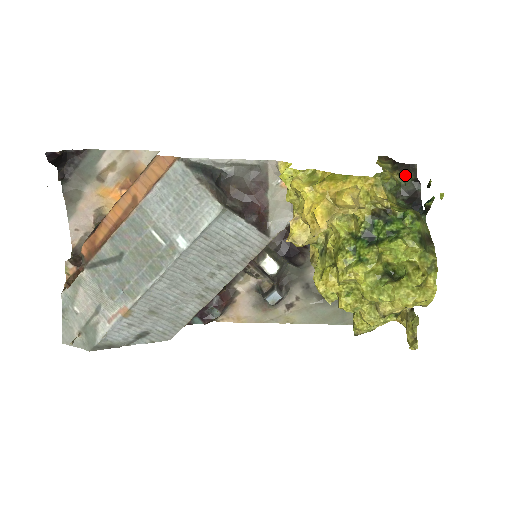
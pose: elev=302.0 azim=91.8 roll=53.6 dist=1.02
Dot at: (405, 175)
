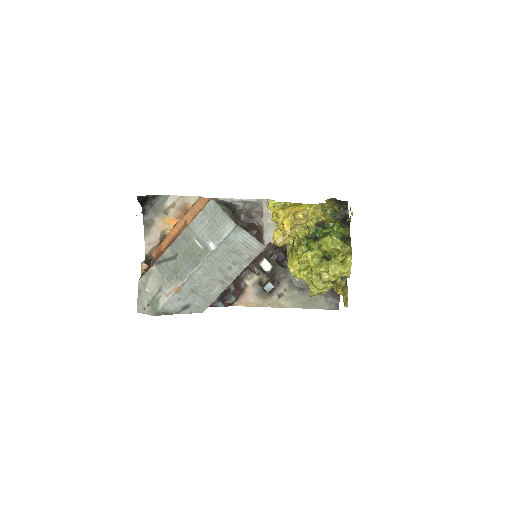
Dot at: (340, 206)
